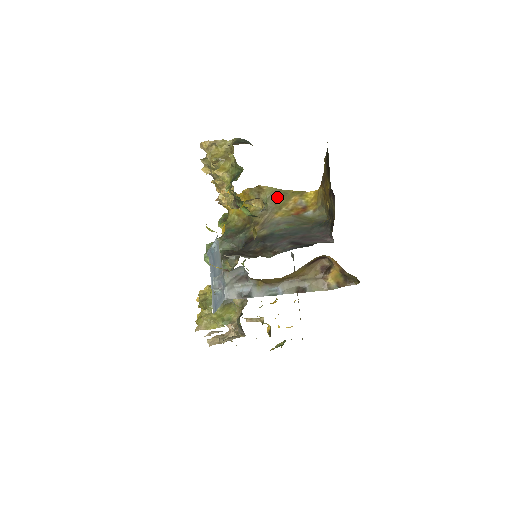
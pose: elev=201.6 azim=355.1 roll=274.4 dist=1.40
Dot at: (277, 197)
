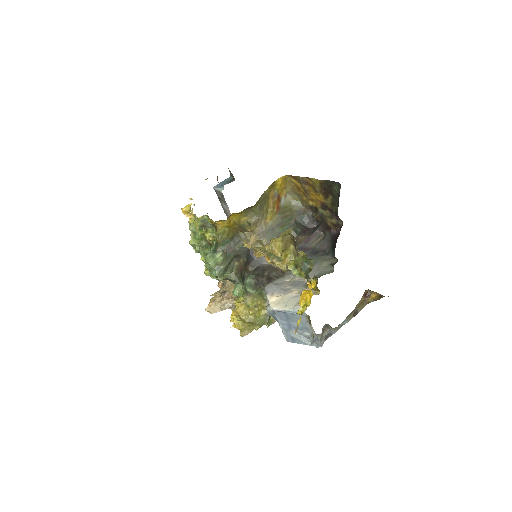
Dot at: (263, 203)
